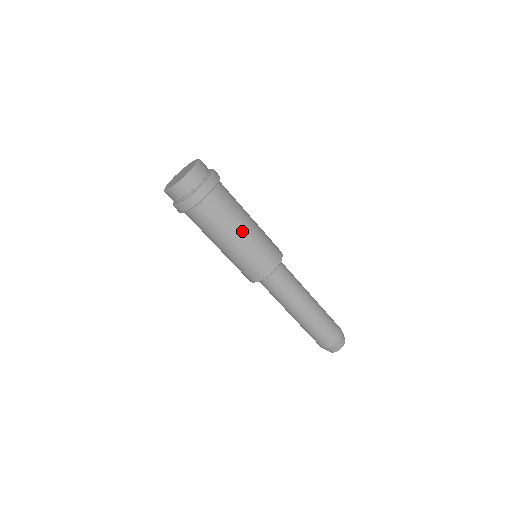
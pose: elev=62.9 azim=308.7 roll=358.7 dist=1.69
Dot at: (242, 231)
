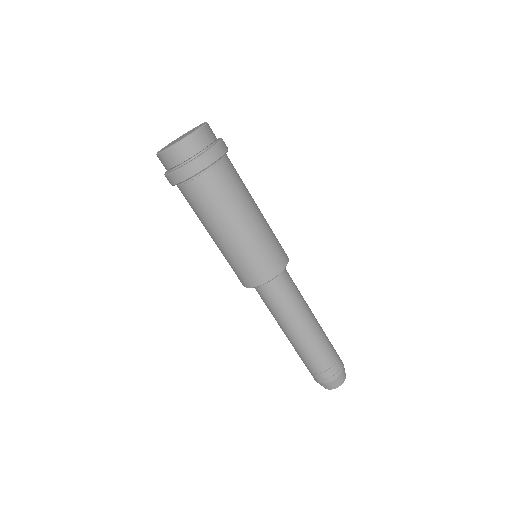
Dot at: (231, 229)
